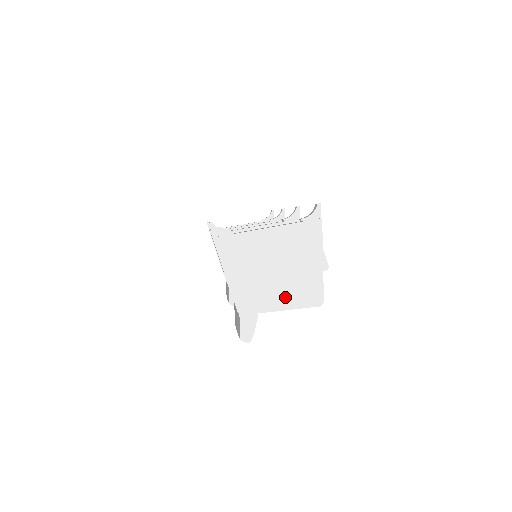
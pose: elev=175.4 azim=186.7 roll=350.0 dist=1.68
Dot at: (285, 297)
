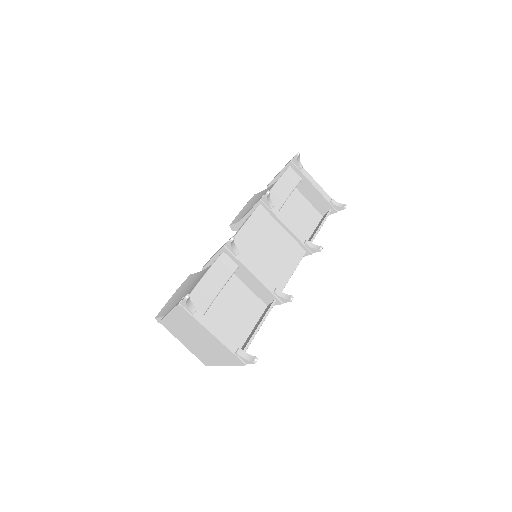
Dot at: (190, 346)
